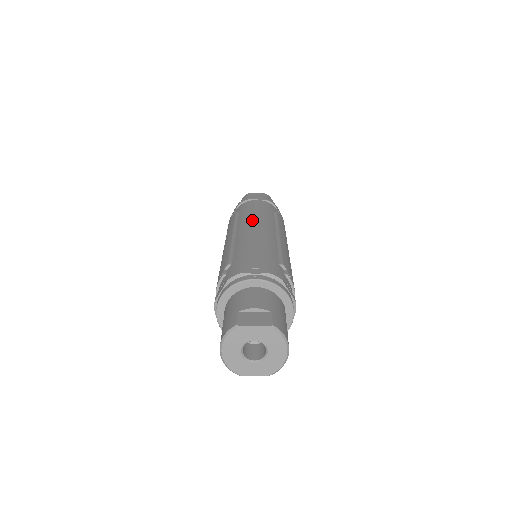
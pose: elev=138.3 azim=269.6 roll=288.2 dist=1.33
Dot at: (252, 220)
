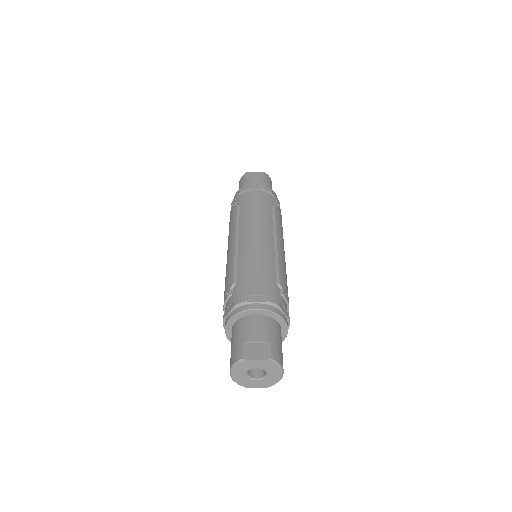
Dot at: (252, 223)
